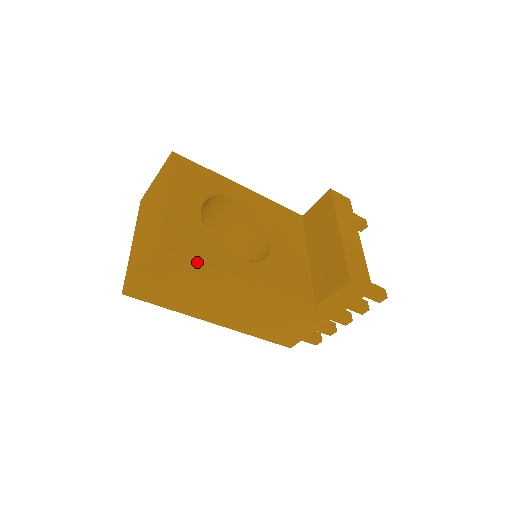
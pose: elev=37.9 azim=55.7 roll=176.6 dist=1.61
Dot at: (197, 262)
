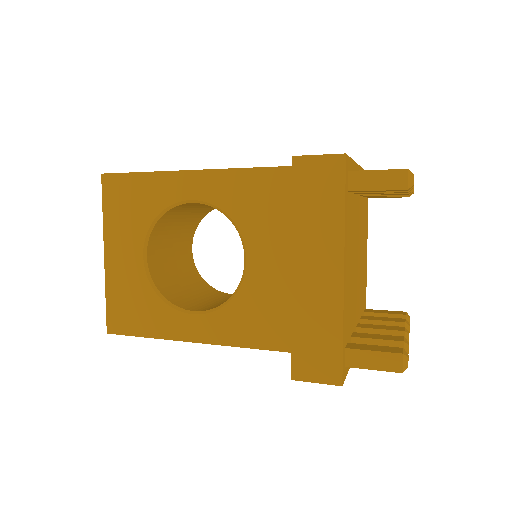
Dot at: (147, 337)
